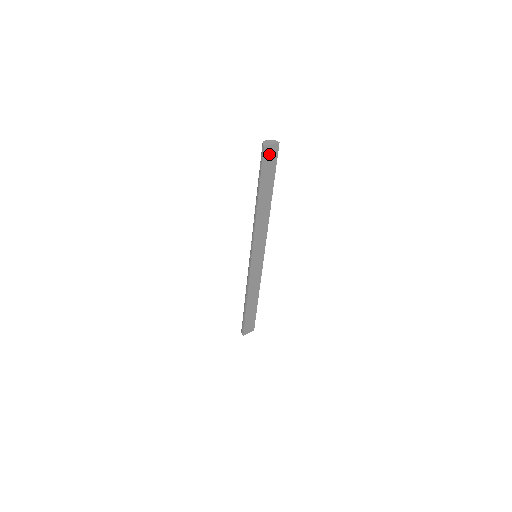
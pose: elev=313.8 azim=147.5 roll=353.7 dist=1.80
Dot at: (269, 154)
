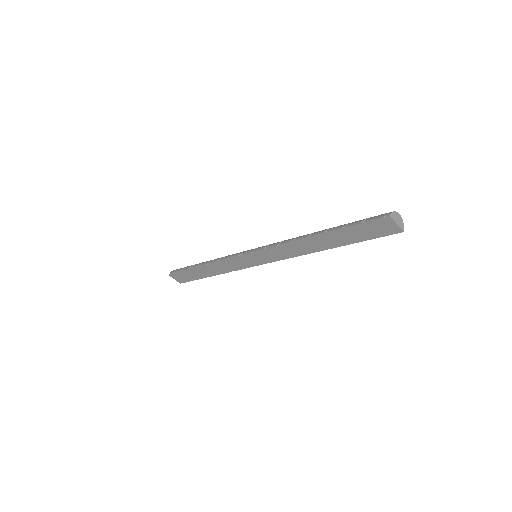
Dot at: (383, 225)
